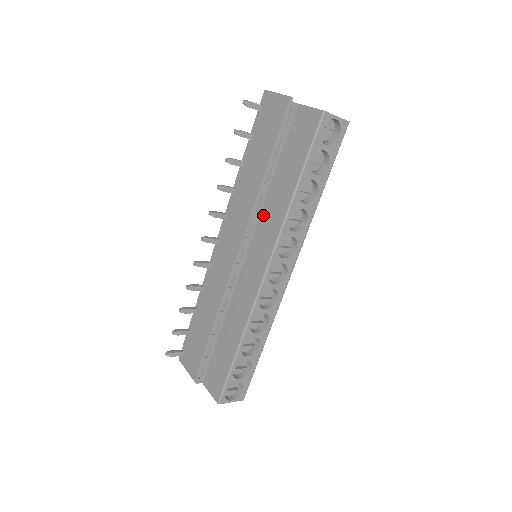
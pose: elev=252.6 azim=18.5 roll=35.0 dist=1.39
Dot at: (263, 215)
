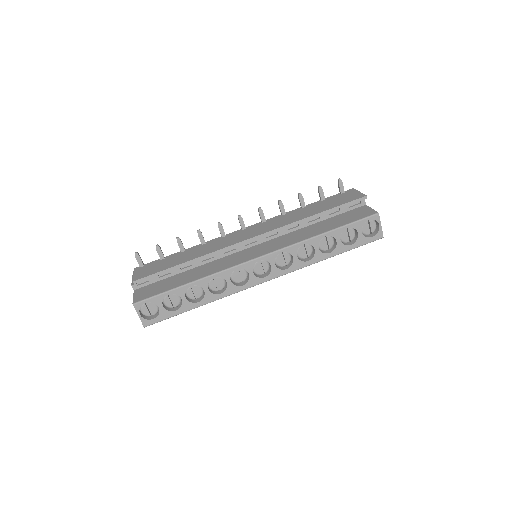
Dot at: (289, 235)
